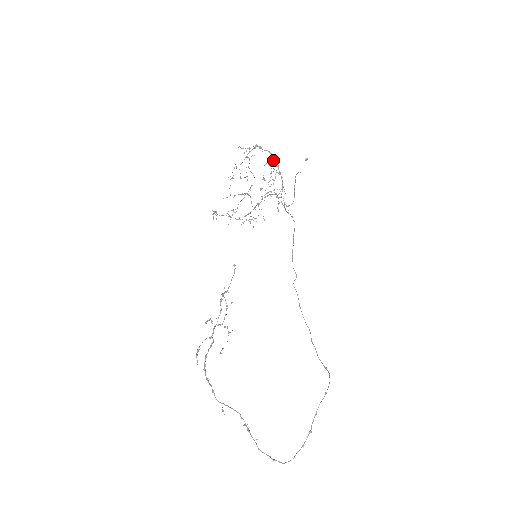
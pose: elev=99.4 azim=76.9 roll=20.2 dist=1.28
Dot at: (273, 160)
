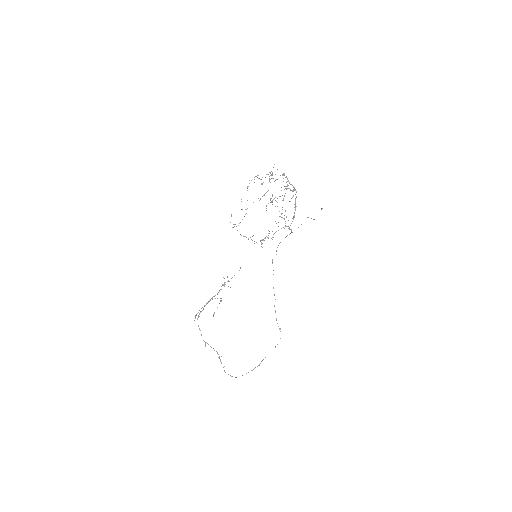
Dot at: (293, 189)
